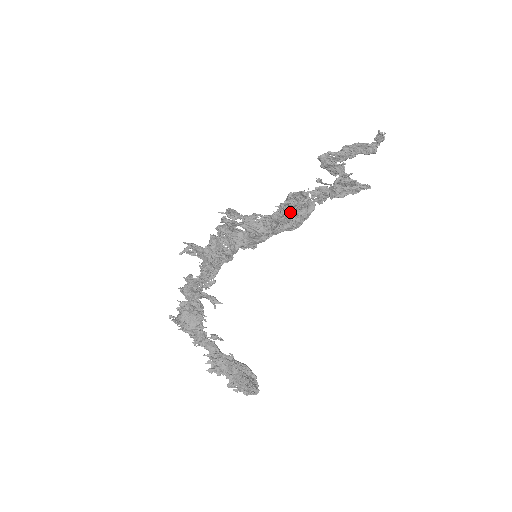
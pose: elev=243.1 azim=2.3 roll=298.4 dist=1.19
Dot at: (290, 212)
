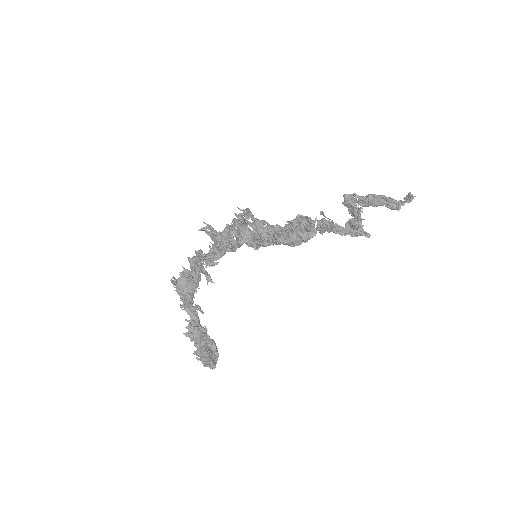
Dot at: (292, 230)
